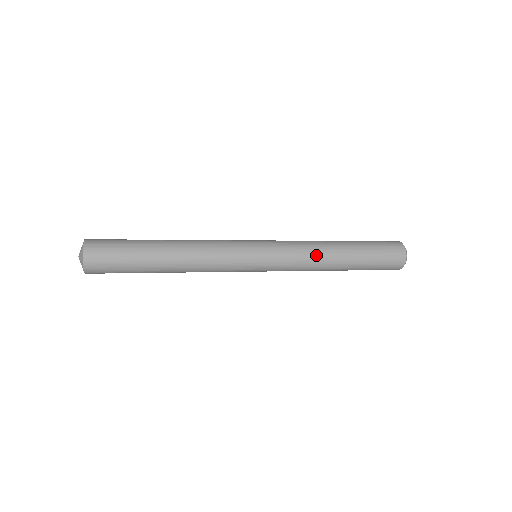
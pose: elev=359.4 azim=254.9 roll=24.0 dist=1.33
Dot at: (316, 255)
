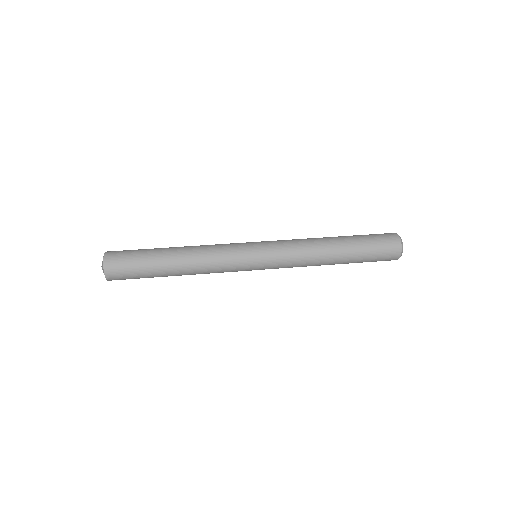
Dot at: (310, 250)
